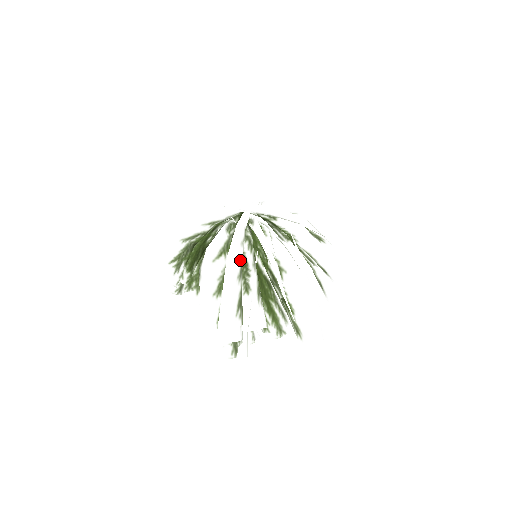
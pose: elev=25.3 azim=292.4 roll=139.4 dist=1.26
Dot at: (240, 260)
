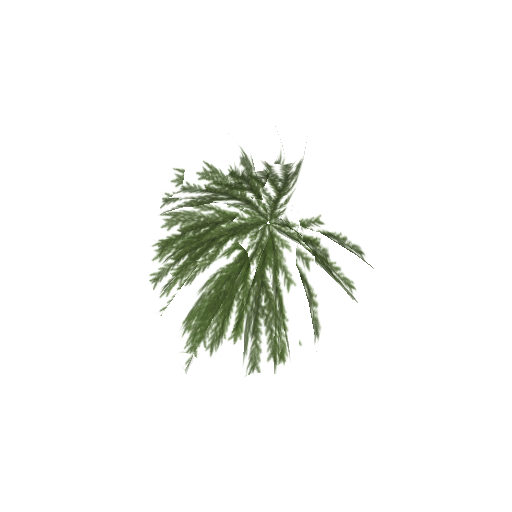
Dot at: occluded
